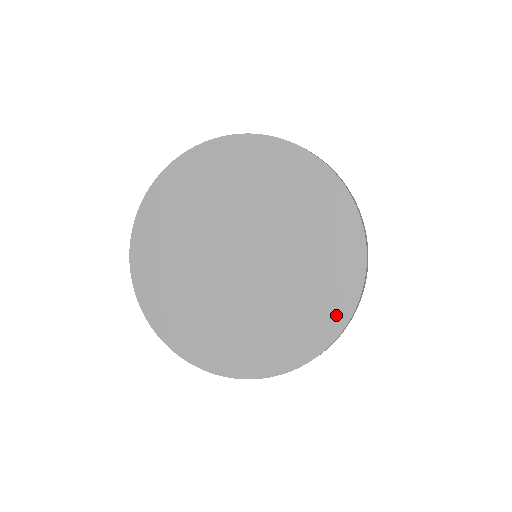
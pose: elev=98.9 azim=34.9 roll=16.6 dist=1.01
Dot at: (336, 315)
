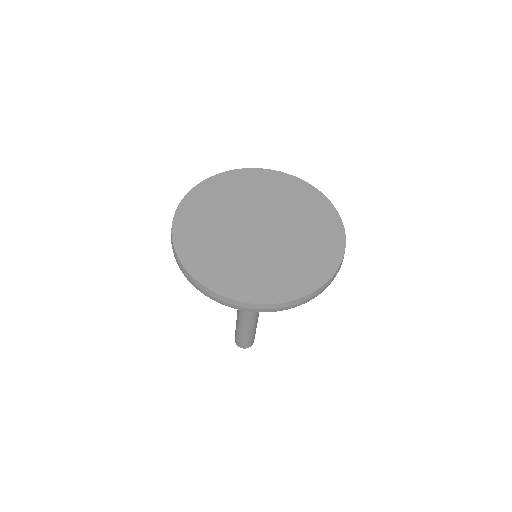
Dot at: (336, 231)
